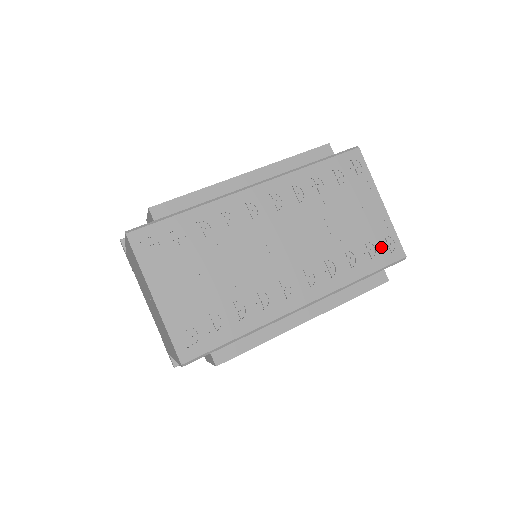
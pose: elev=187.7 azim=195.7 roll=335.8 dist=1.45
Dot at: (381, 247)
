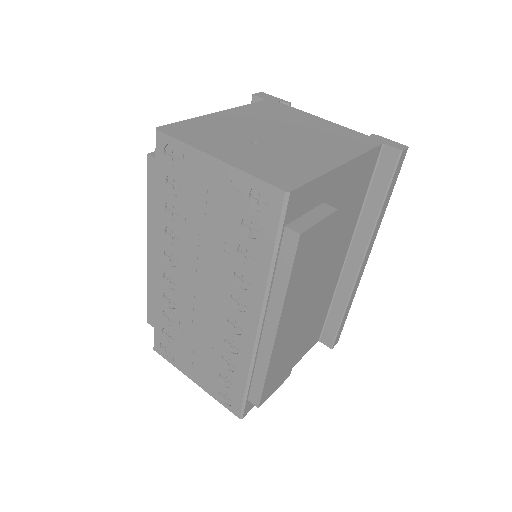
Dot at: (257, 209)
